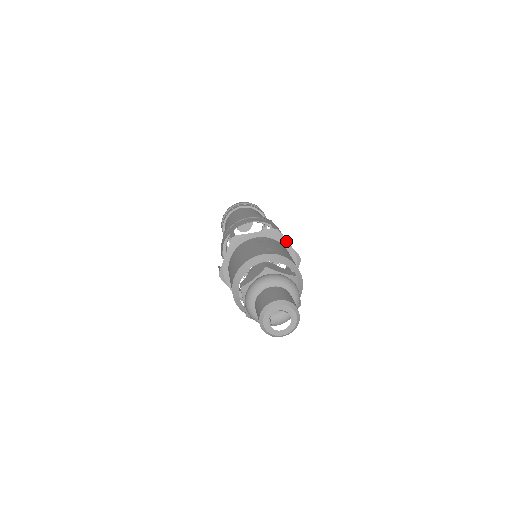
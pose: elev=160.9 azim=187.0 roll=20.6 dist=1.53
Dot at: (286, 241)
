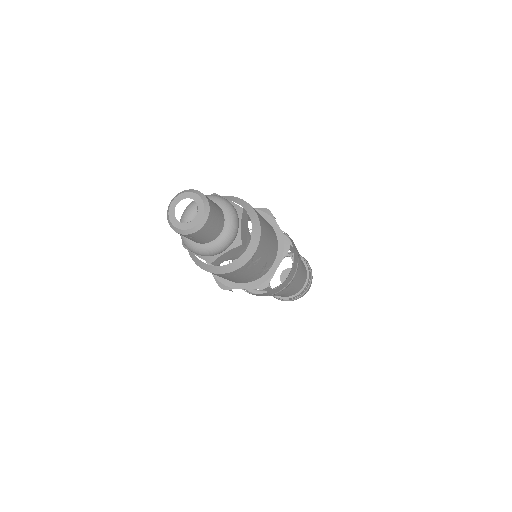
Dot at: occluded
